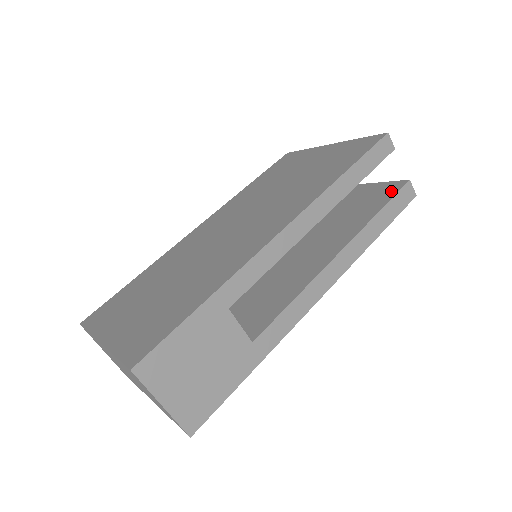
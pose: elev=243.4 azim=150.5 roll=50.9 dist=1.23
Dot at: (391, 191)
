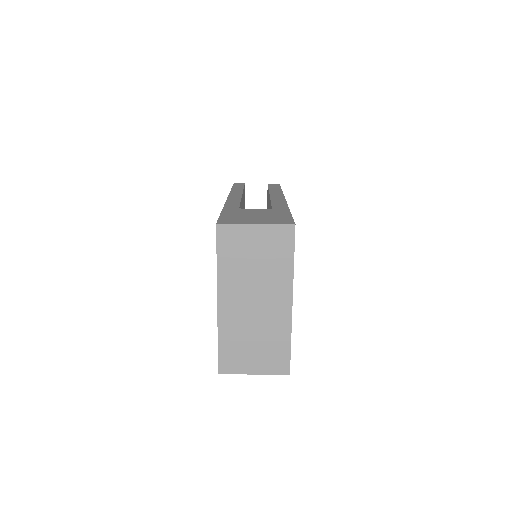
Dot at: occluded
